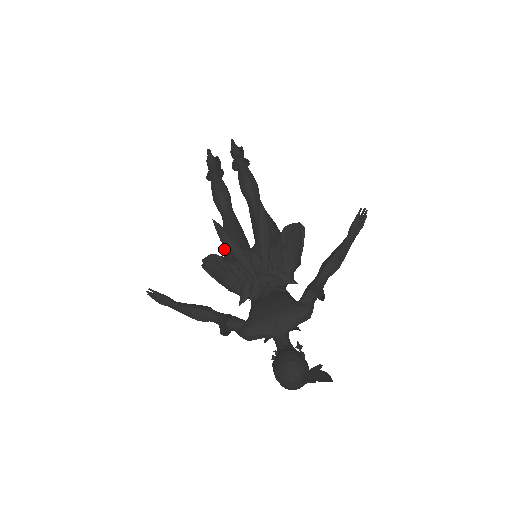
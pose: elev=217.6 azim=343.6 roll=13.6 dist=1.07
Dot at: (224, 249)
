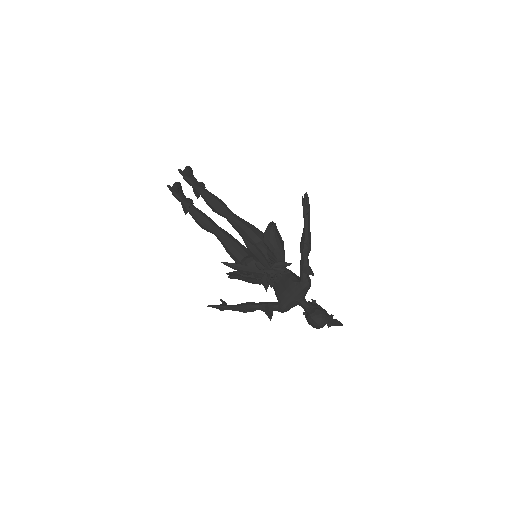
Dot at: occluded
